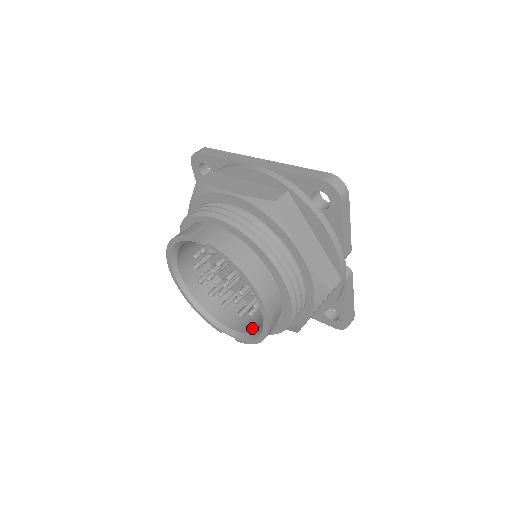
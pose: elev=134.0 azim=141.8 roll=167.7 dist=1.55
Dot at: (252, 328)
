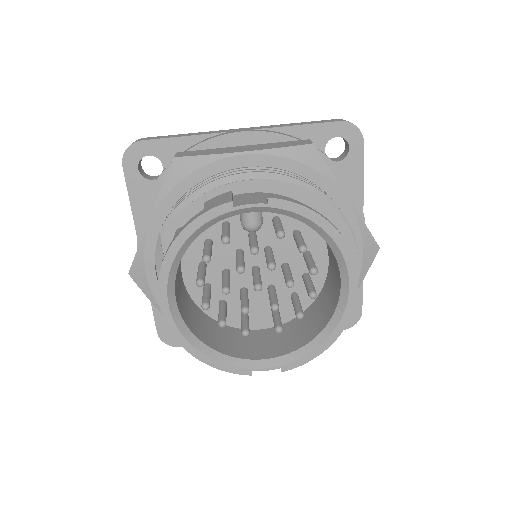
Dot at: (301, 340)
